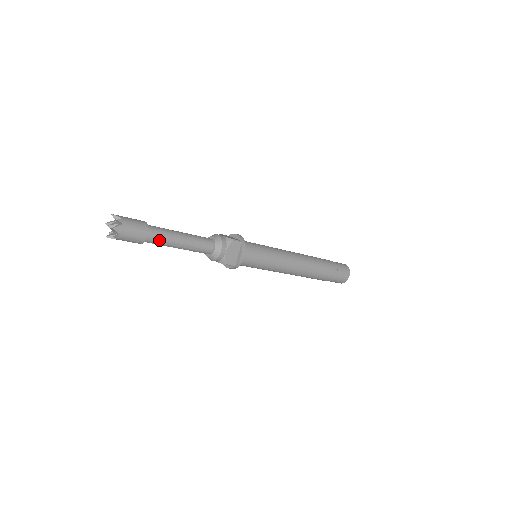
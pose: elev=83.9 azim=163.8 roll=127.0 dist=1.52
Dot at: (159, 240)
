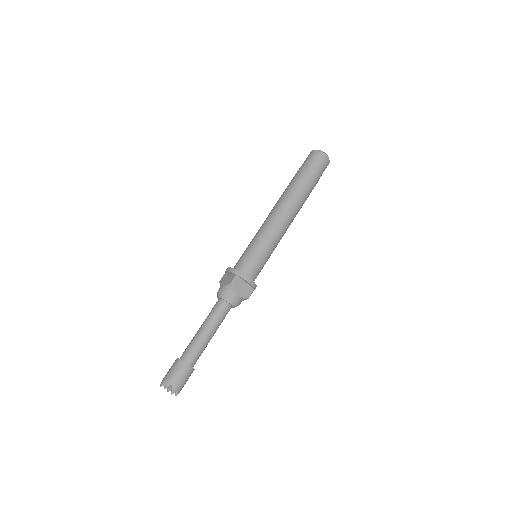
Dot at: (199, 354)
